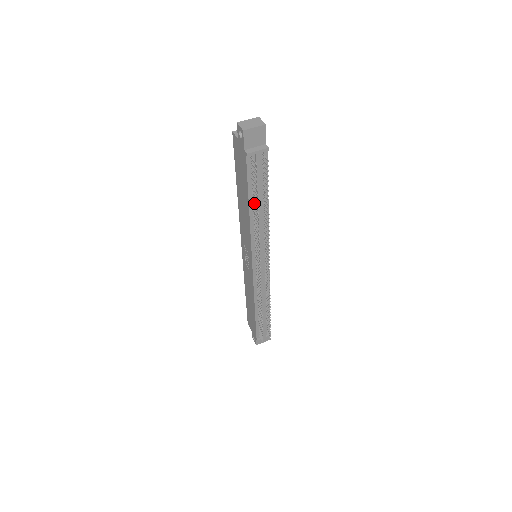
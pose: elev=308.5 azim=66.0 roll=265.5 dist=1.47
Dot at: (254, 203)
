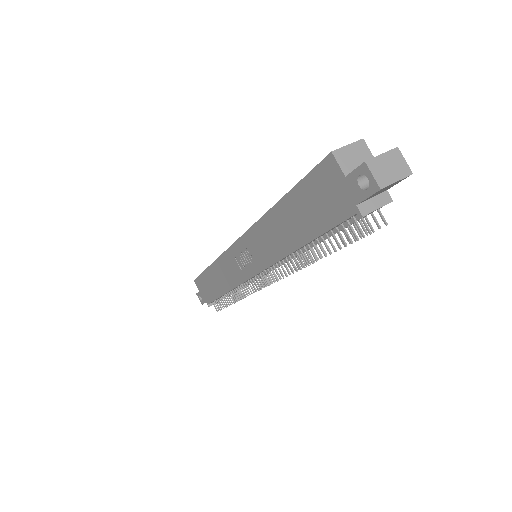
Dot at: (314, 246)
